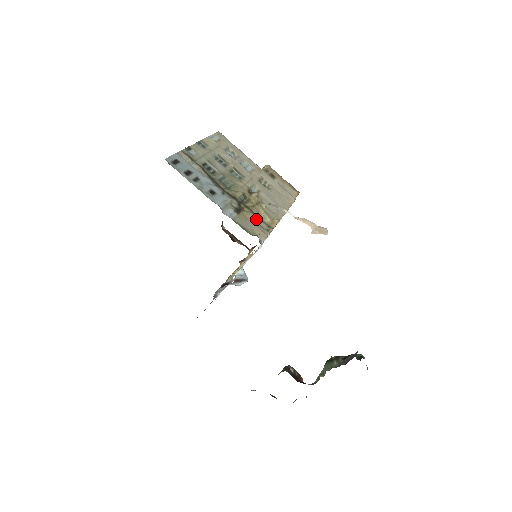
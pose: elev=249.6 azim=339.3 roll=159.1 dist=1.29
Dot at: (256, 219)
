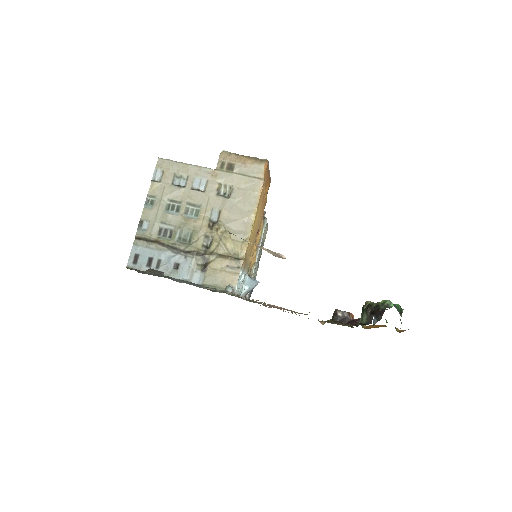
Dot at: (224, 262)
